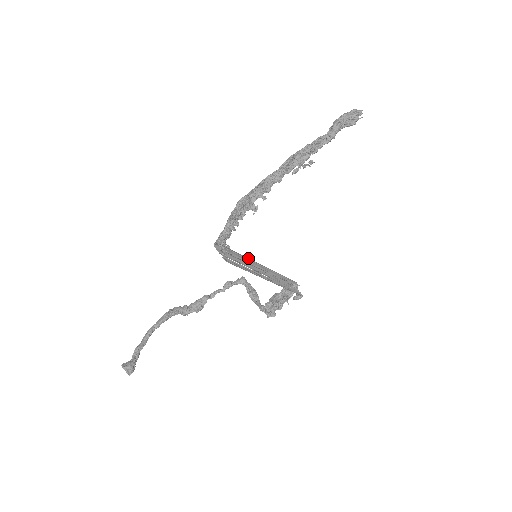
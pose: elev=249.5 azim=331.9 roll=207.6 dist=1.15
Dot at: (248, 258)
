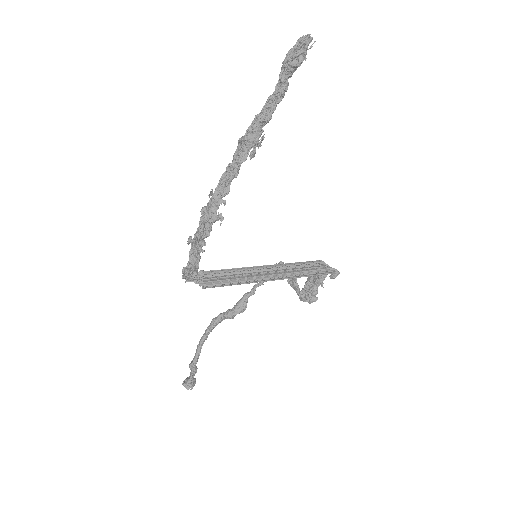
Dot at: (233, 271)
